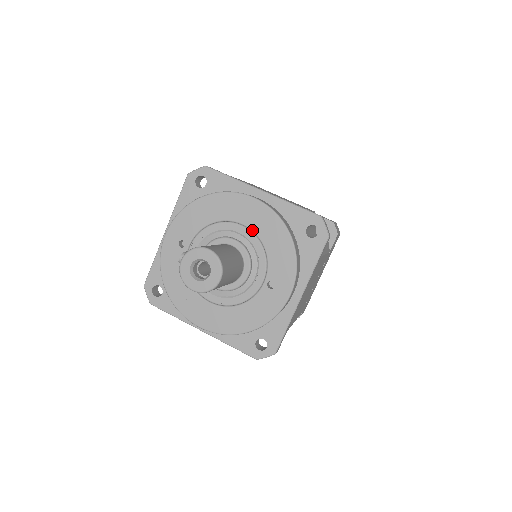
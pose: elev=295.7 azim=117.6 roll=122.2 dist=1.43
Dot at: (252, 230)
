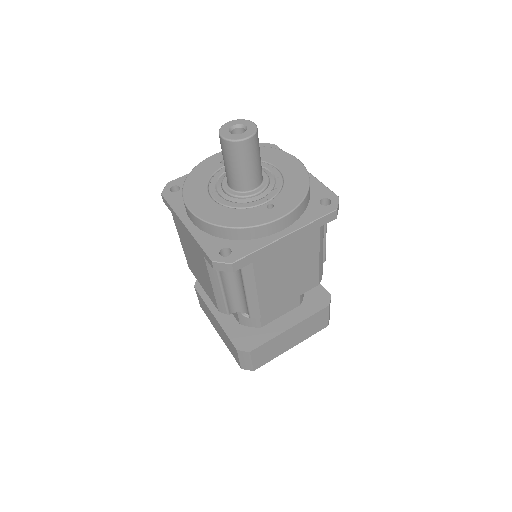
Dot at: (282, 173)
